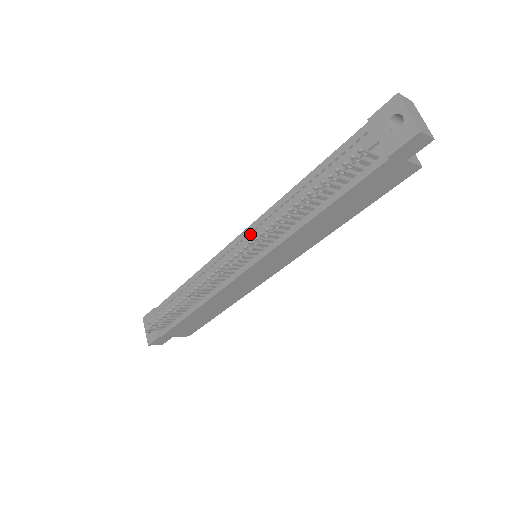
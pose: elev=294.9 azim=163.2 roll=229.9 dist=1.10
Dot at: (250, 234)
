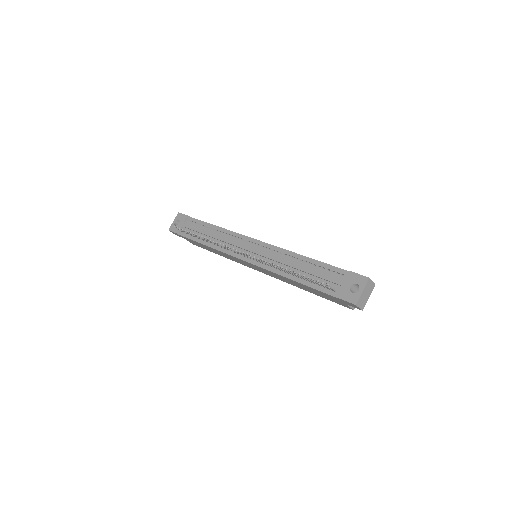
Dot at: (262, 247)
